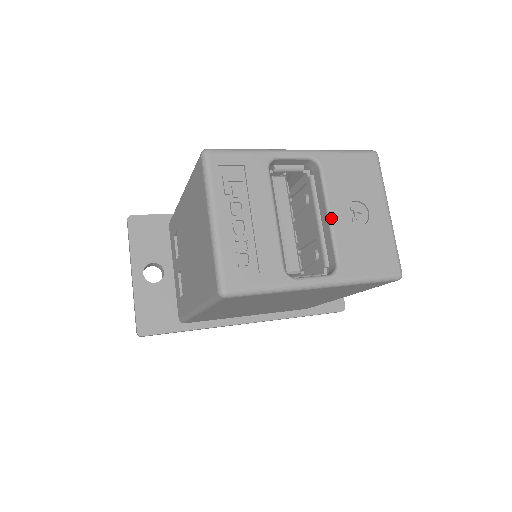
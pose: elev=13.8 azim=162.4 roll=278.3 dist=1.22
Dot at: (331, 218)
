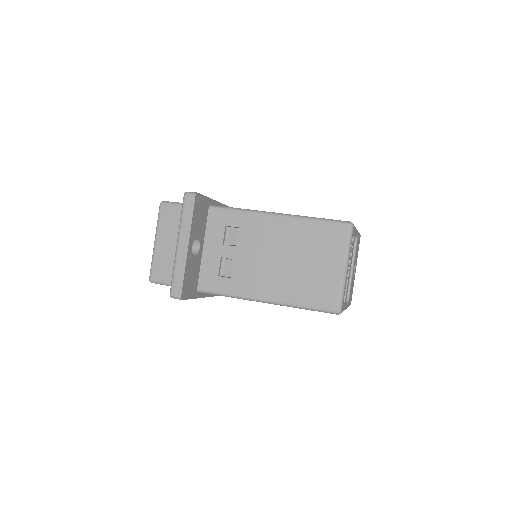
Dot at: occluded
